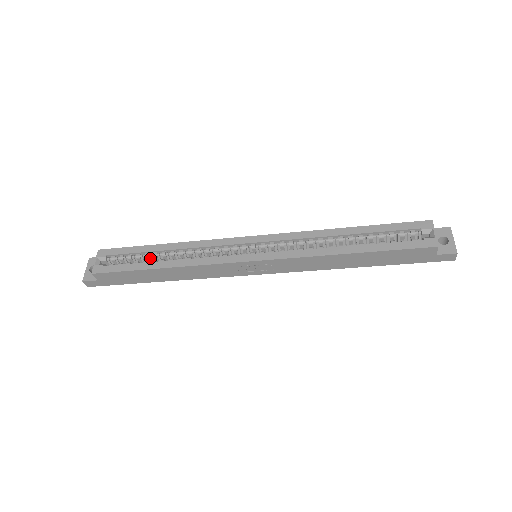
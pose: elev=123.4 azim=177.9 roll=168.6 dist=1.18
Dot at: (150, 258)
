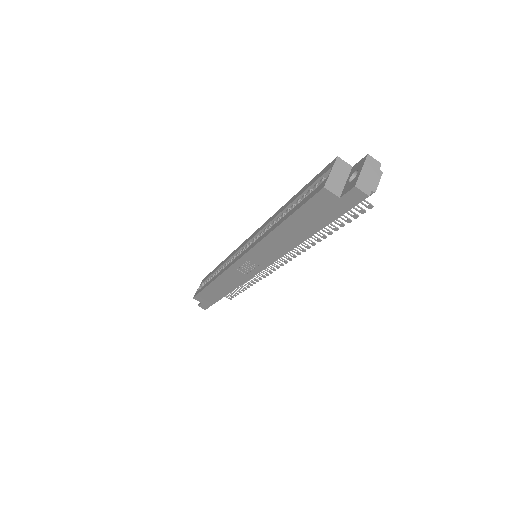
Dot at: occluded
